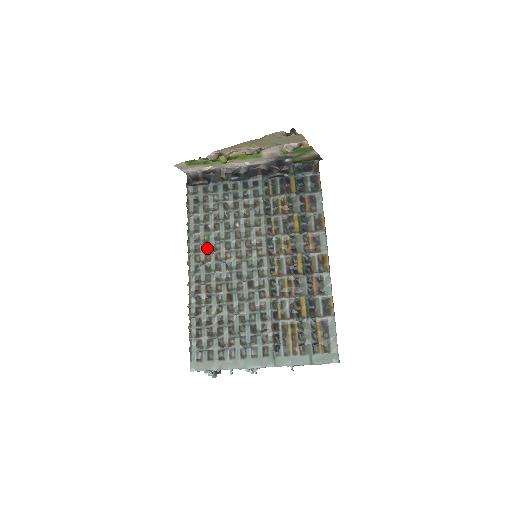
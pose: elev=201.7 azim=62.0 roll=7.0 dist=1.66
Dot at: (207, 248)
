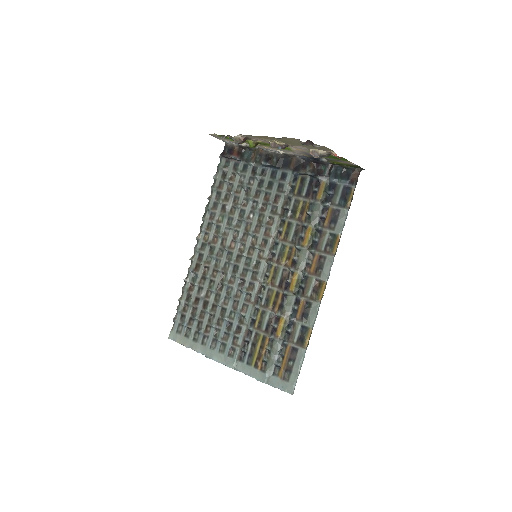
Dot at: (218, 229)
